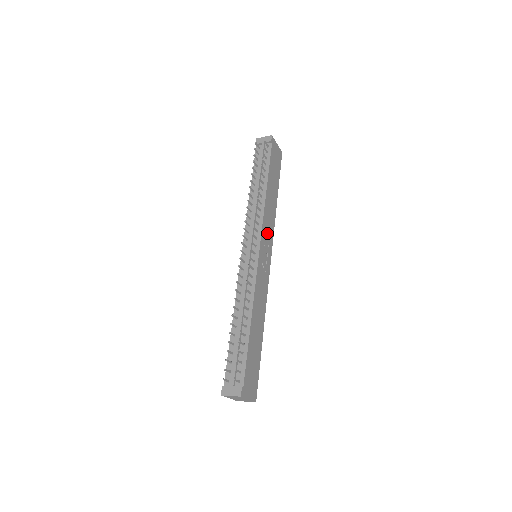
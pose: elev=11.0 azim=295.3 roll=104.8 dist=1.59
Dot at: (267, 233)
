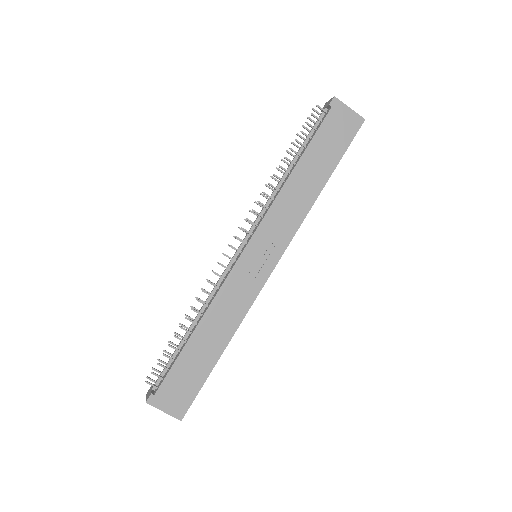
Dot at: (276, 229)
